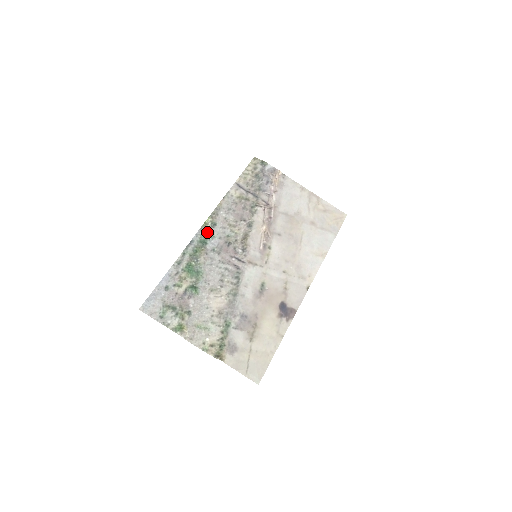
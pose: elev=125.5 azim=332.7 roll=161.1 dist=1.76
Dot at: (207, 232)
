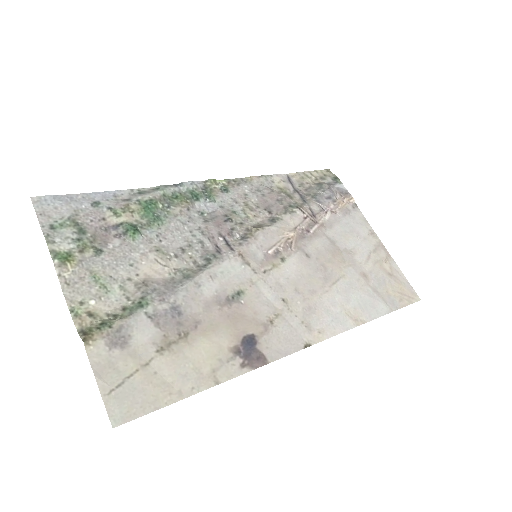
Dot at: (209, 190)
